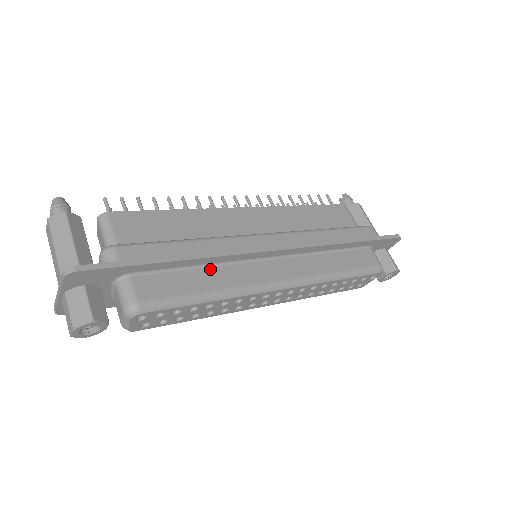
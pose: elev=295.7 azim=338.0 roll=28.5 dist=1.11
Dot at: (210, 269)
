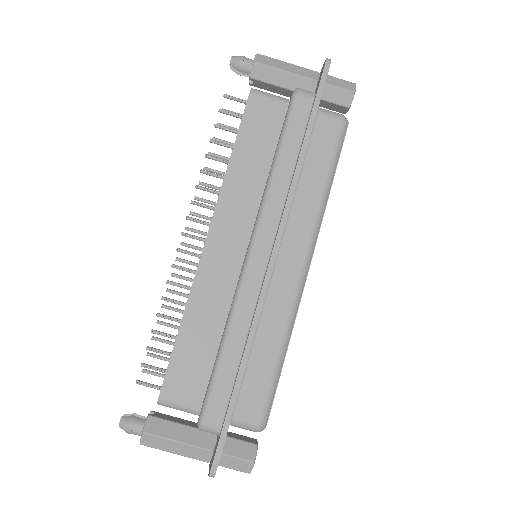
Dot at: (258, 337)
